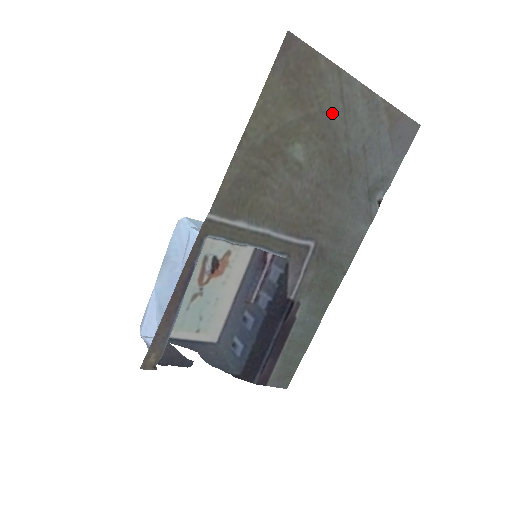
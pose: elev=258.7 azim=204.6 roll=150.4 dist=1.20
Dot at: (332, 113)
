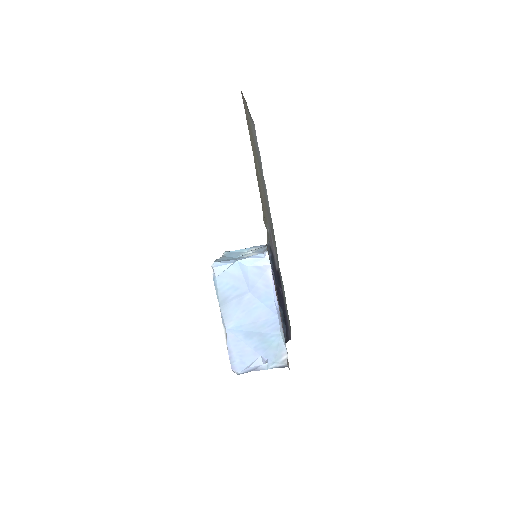
Dot at: occluded
